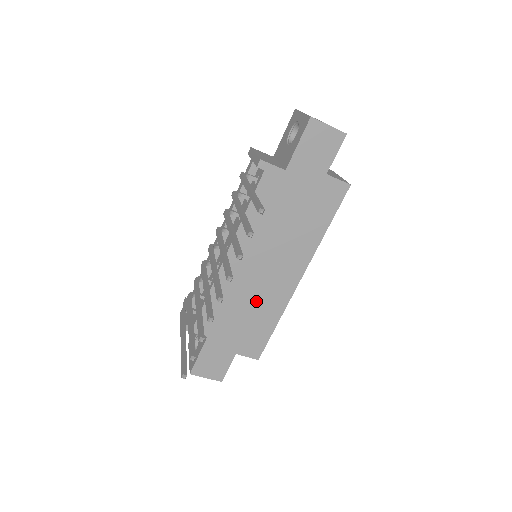
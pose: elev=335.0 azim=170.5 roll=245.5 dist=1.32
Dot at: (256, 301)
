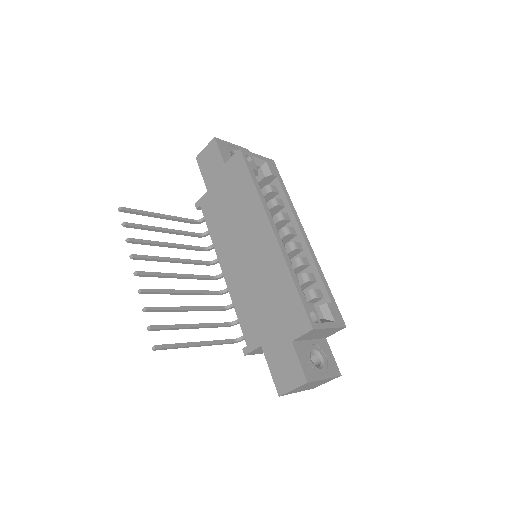
Dot at: (264, 281)
